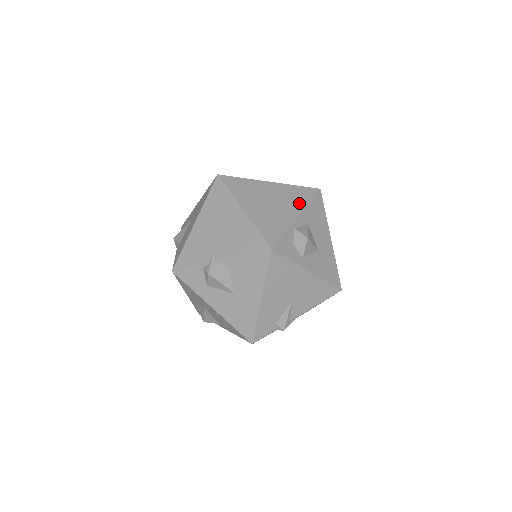
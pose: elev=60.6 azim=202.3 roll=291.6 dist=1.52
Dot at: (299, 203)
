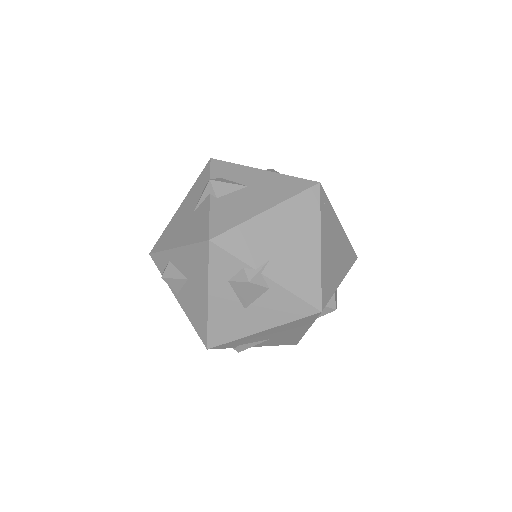
Dot at: (346, 266)
